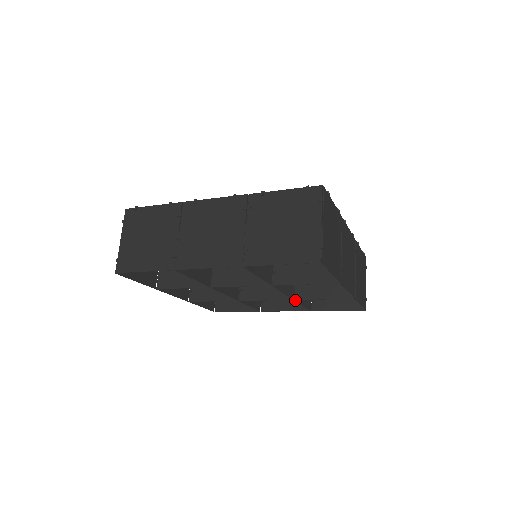
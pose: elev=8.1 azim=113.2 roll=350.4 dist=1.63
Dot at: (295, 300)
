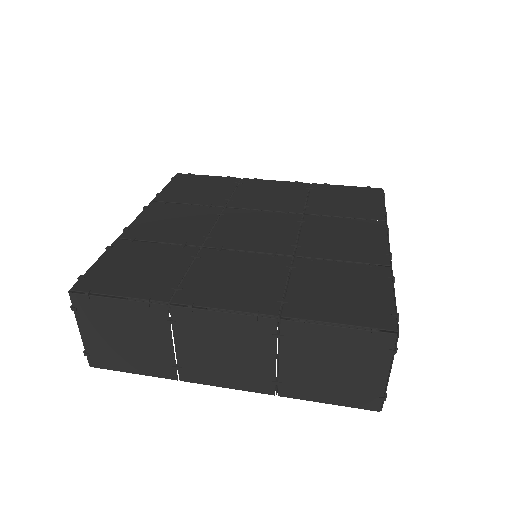
Dot at: occluded
